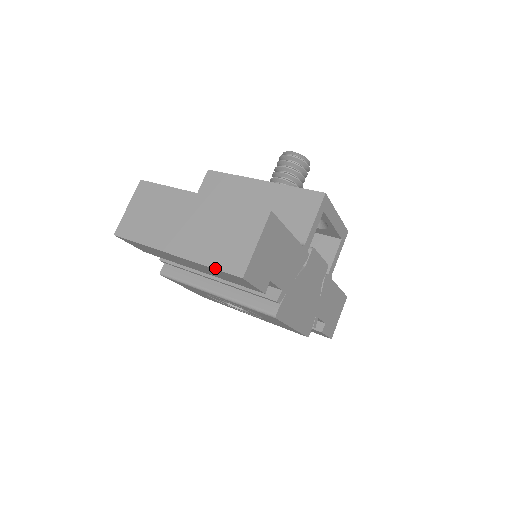
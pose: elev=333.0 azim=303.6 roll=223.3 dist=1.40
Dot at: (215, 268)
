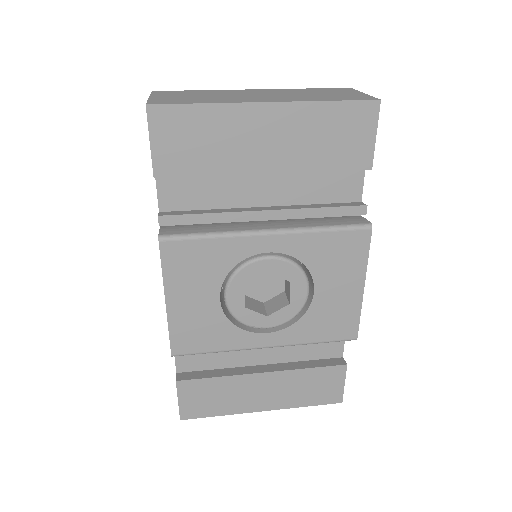
Dot at: (339, 100)
